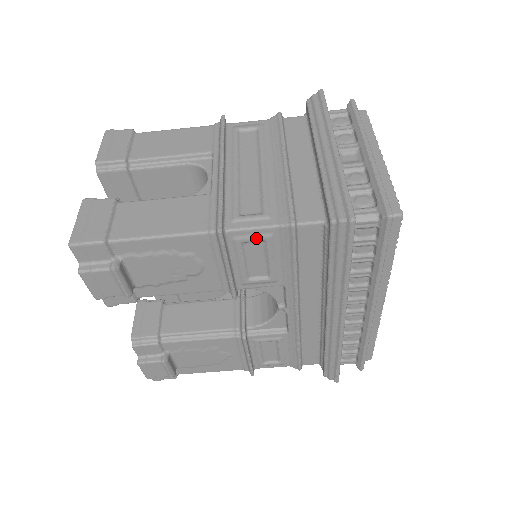
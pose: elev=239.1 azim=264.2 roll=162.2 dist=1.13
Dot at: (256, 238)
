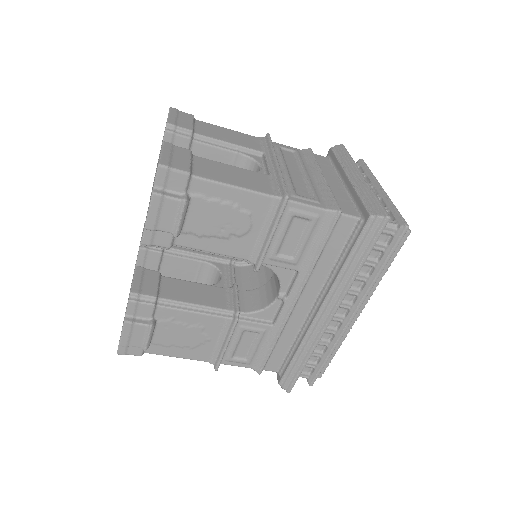
Dot at: (306, 215)
